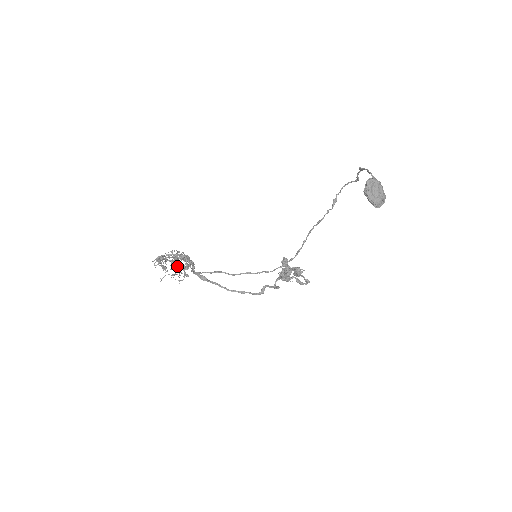
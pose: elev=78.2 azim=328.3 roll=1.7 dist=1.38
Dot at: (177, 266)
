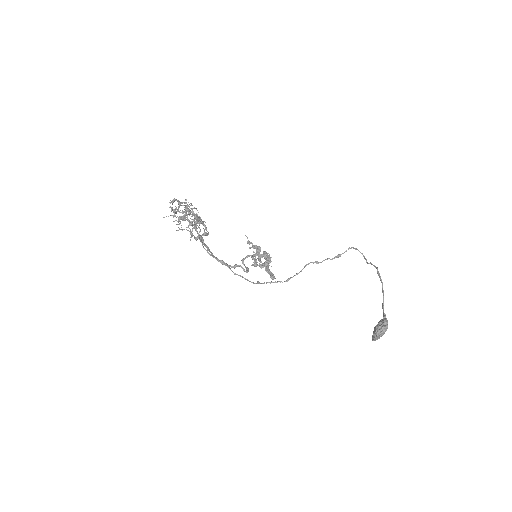
Dot at: (190, 225)
